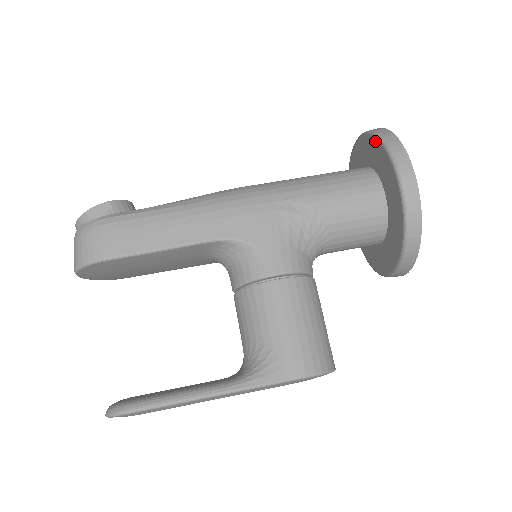
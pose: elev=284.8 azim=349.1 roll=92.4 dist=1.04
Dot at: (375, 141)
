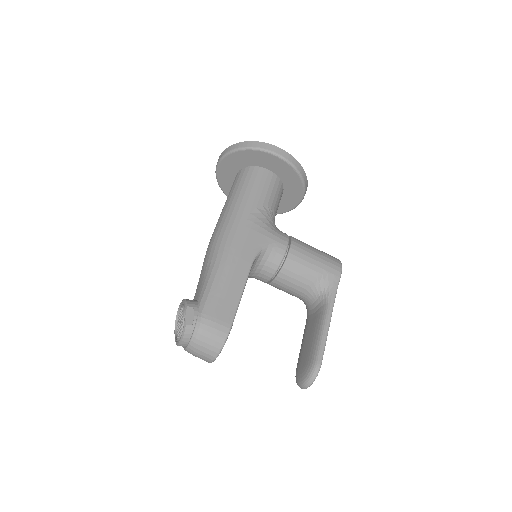
Dot at: (245, 152)
